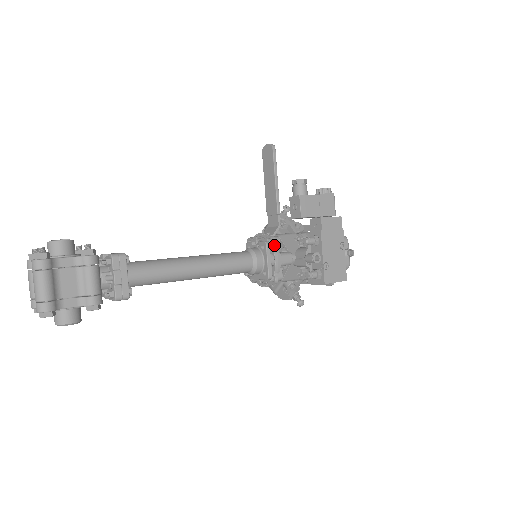
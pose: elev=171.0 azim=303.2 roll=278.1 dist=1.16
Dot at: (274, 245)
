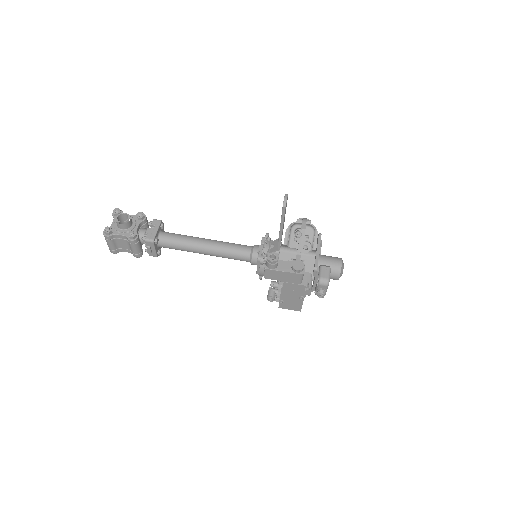
Dot at: (262, 264)
